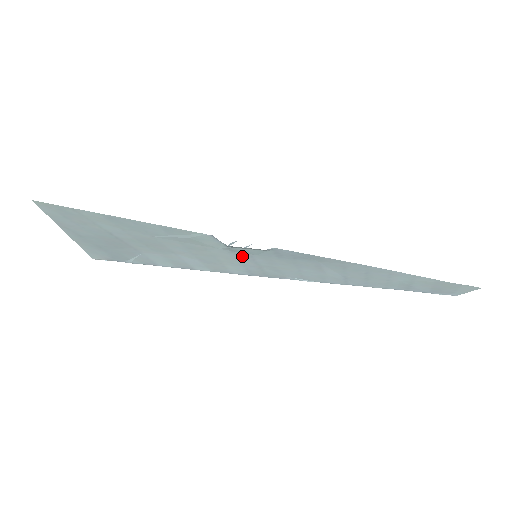
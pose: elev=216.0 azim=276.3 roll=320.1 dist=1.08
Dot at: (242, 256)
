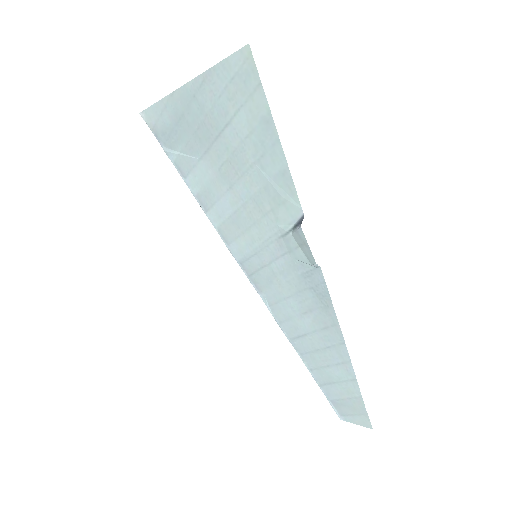
Dot at: (277, 247)
